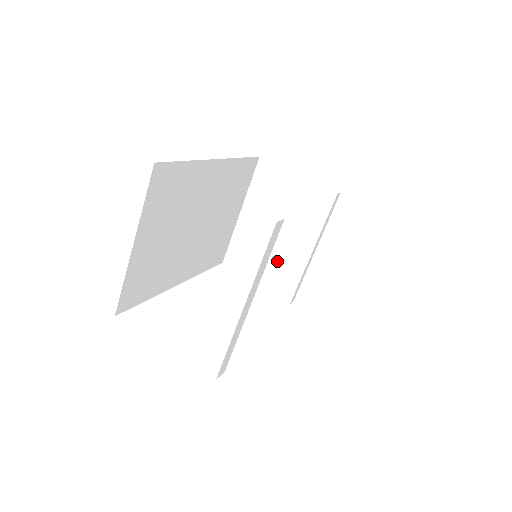
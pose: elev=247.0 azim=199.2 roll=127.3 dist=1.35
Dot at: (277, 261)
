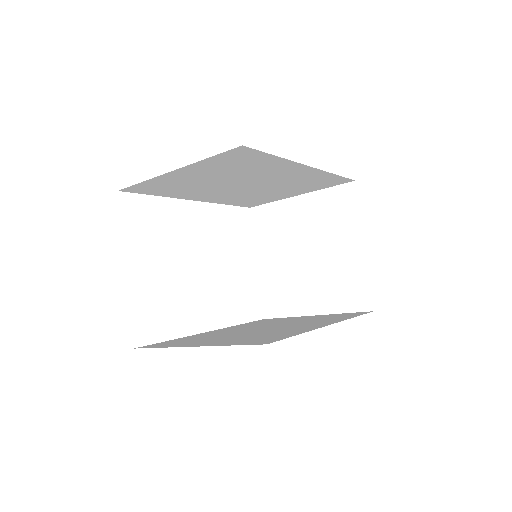
Dot at: (279, 258)
